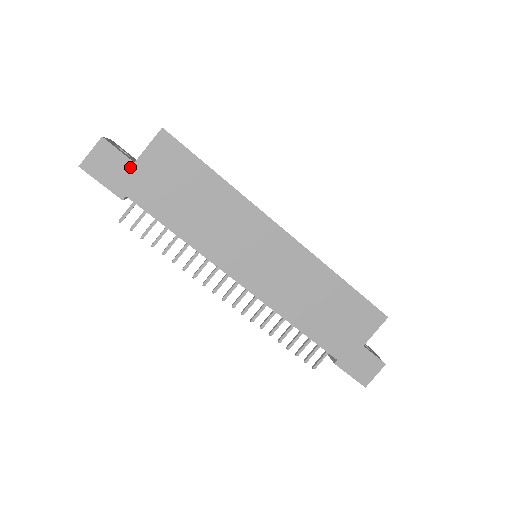
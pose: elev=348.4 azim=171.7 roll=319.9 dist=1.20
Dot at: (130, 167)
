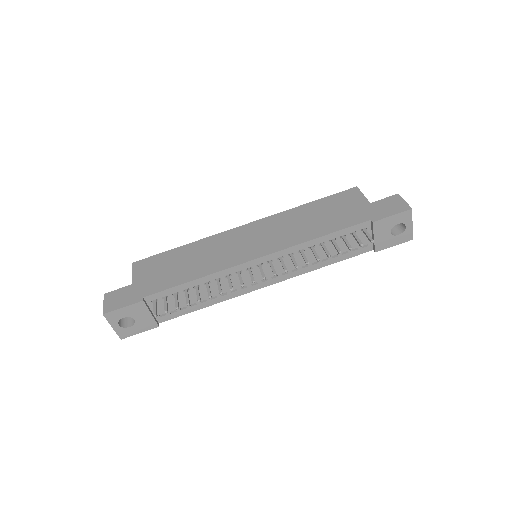
Dot at: (132, 288)
